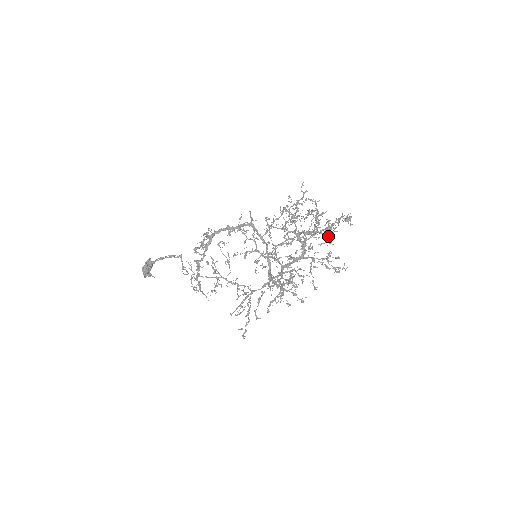
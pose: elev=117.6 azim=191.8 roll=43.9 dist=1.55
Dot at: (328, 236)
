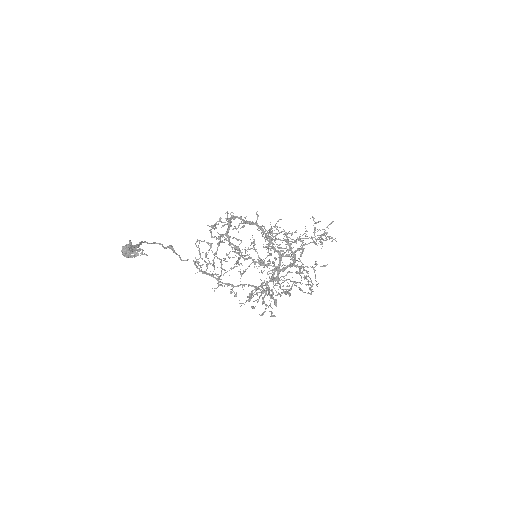
Dot at: occluded
